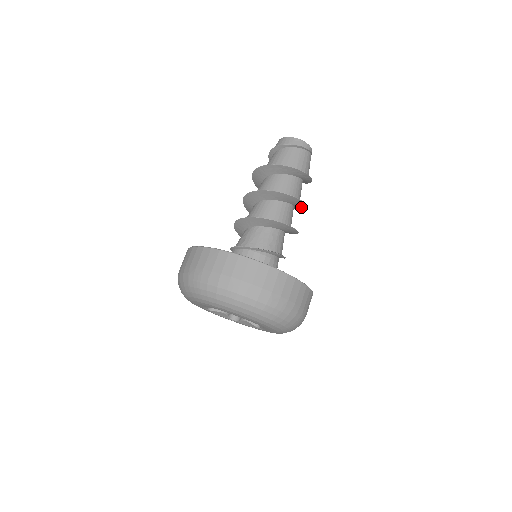
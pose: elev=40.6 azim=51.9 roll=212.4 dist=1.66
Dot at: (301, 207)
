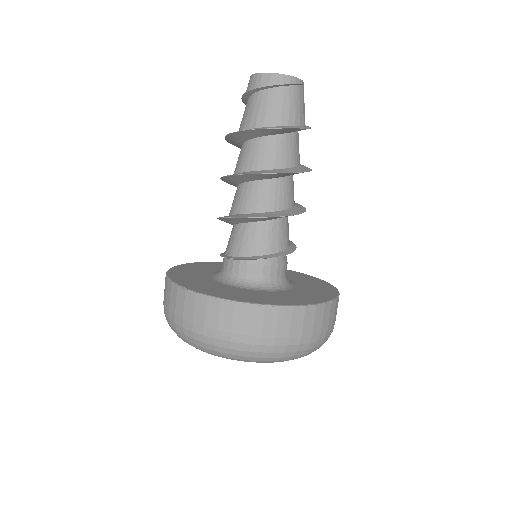
Dot at: occluded
